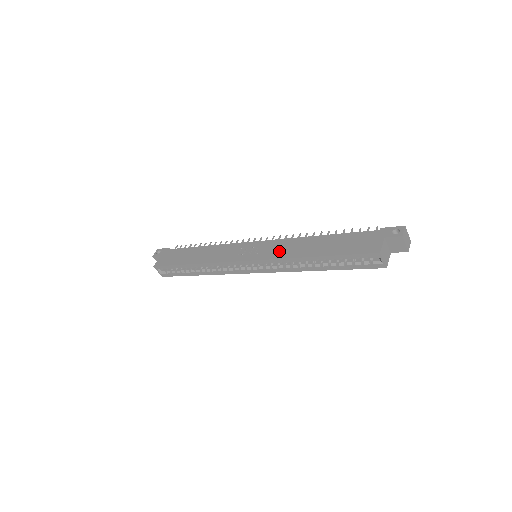
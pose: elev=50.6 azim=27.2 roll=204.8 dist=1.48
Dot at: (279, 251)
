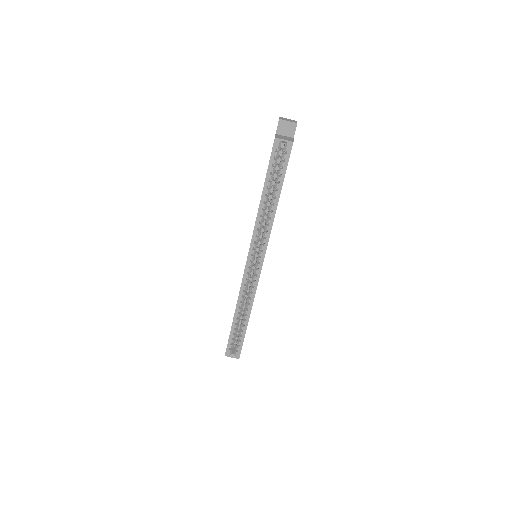
Dot at: occluded
